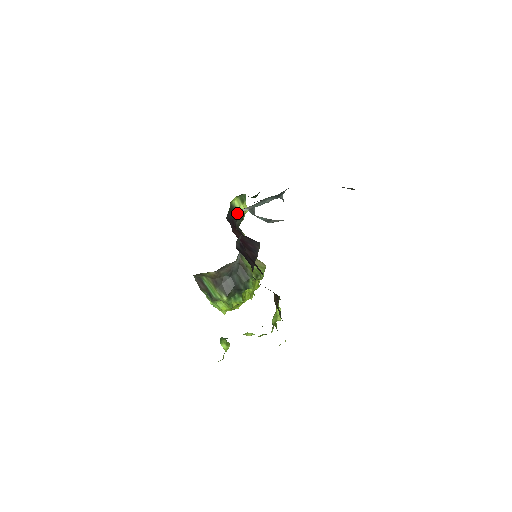
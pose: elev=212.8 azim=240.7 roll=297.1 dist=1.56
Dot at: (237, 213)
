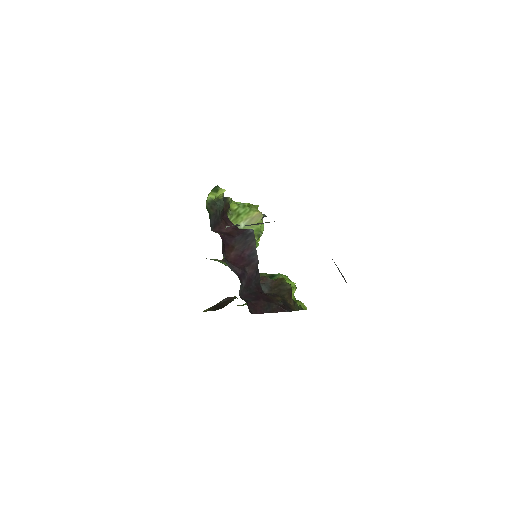
Dot at: occluded
